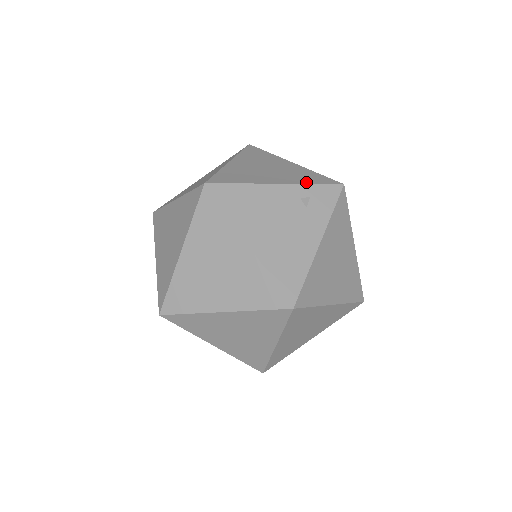
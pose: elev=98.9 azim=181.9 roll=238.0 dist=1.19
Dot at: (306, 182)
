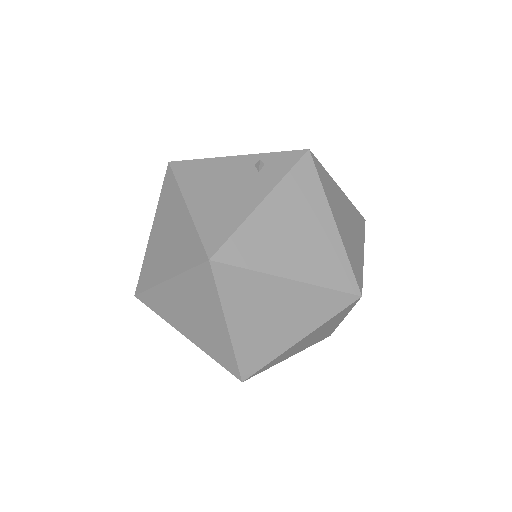
Dot at: occluded
